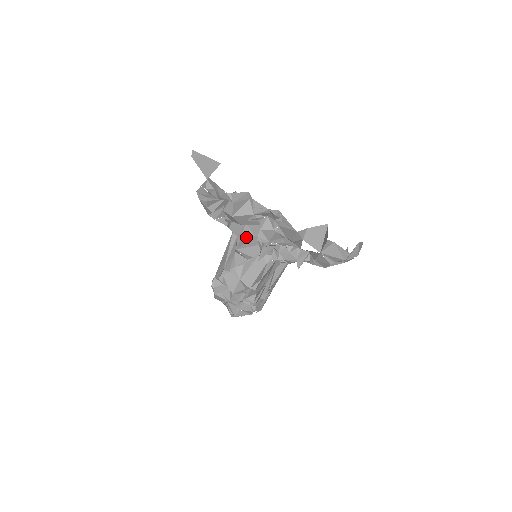
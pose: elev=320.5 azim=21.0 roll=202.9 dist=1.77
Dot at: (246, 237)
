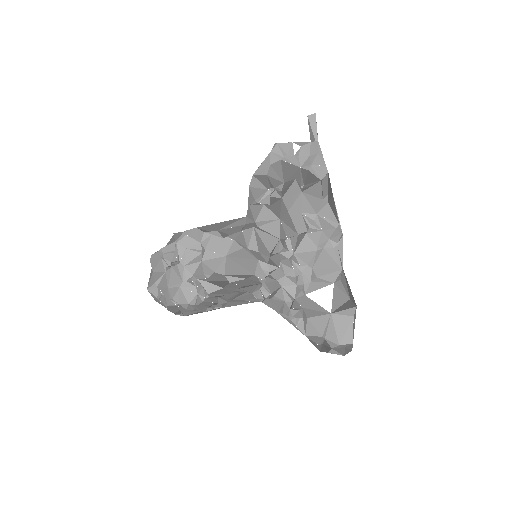
Dot at: (267, 230)
